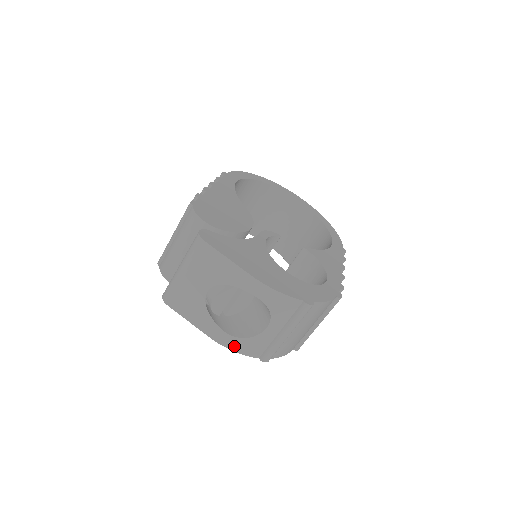
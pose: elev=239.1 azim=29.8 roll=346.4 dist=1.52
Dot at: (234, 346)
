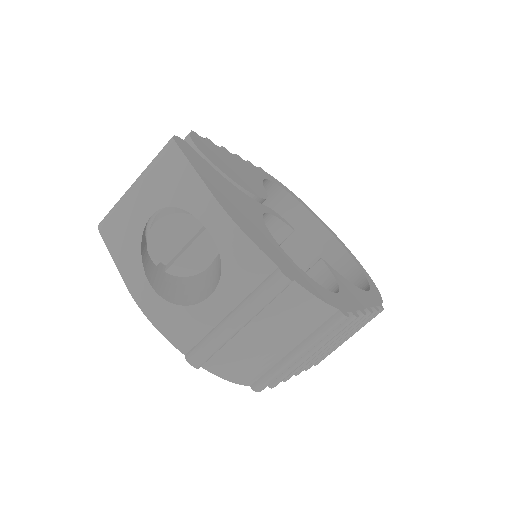
Dot at: (154, 313)
